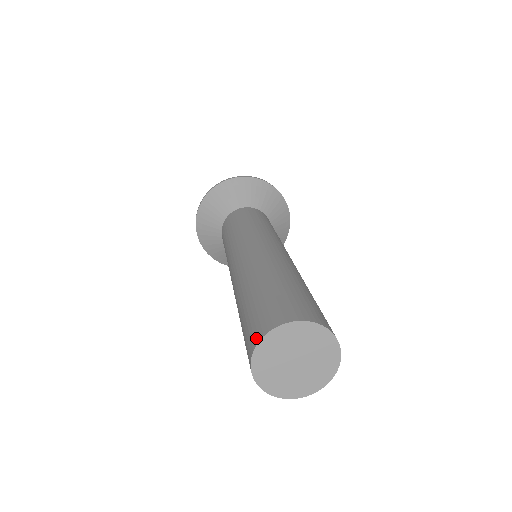
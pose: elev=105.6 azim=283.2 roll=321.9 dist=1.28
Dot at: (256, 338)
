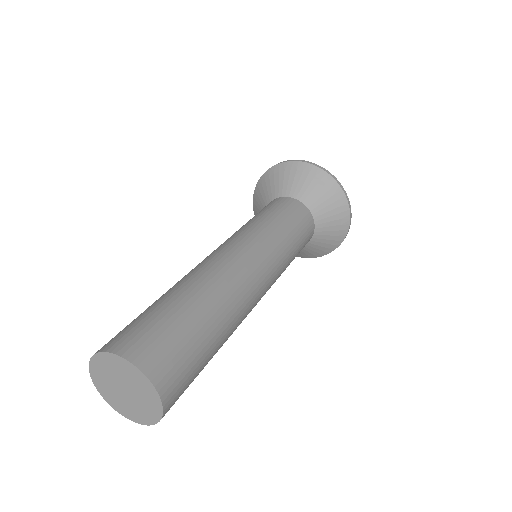
Dot at: (110, 346)
